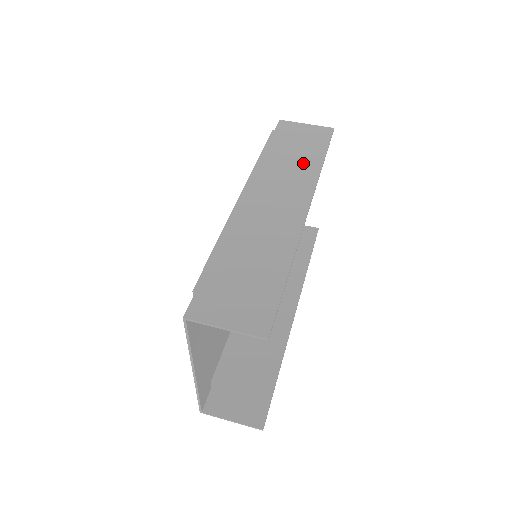
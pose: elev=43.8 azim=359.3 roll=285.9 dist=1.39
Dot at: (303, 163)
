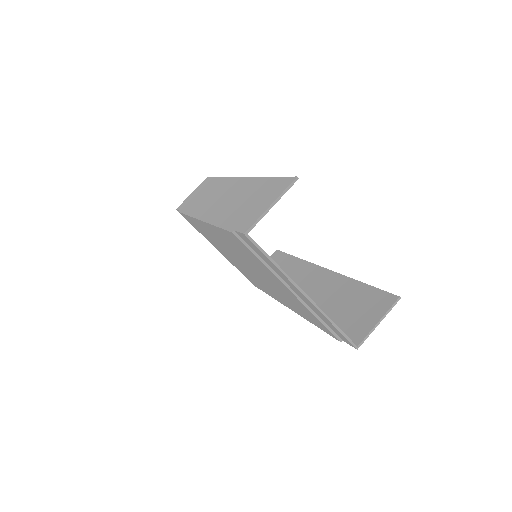
Dot at: (212, 188)
